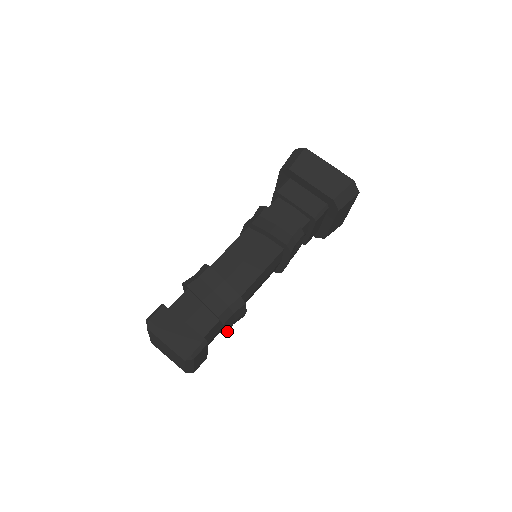
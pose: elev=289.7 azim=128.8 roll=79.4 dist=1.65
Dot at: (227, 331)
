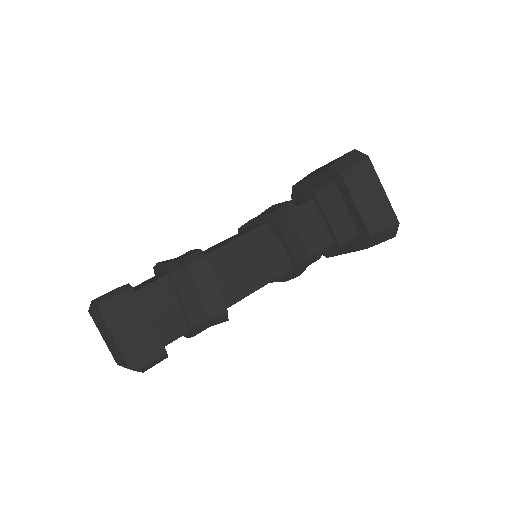
Dot at: occluded
